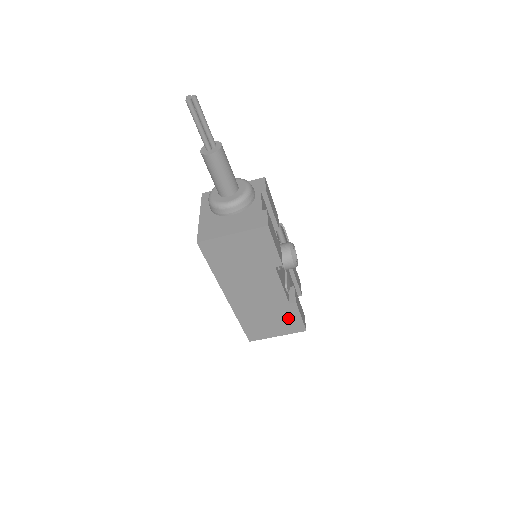
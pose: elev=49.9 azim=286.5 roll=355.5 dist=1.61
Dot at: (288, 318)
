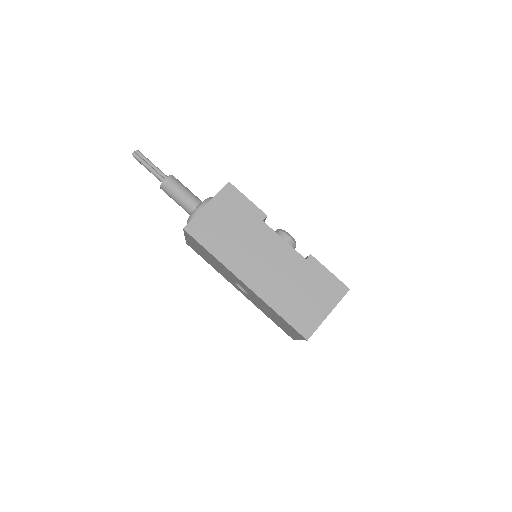
Dot at: (319, 280)
